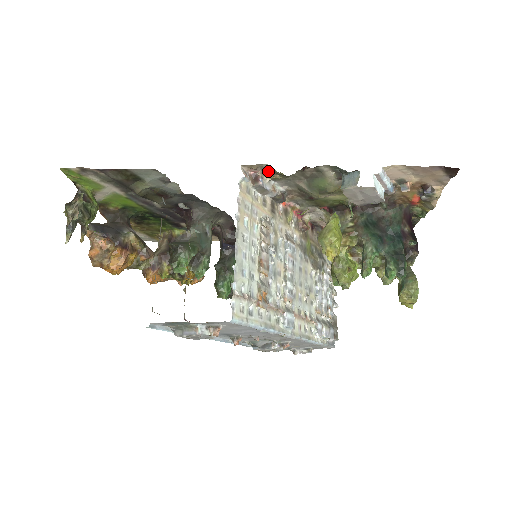
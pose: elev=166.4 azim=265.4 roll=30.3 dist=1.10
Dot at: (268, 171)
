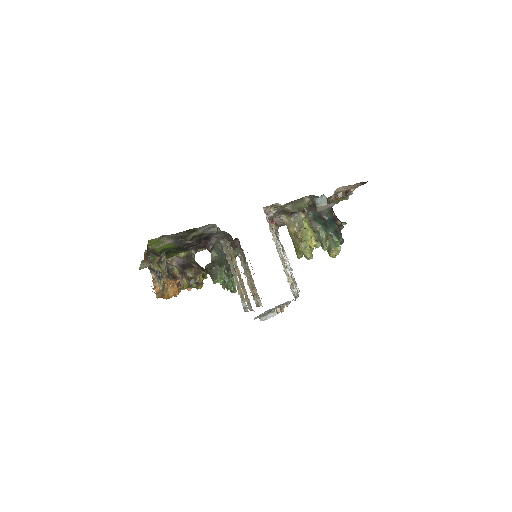
Dot at: (275, 206)
